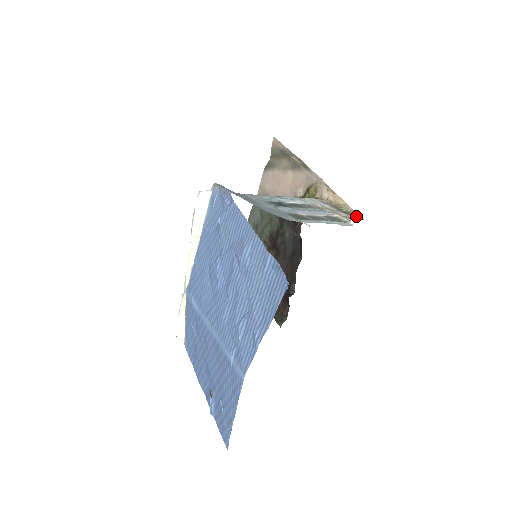
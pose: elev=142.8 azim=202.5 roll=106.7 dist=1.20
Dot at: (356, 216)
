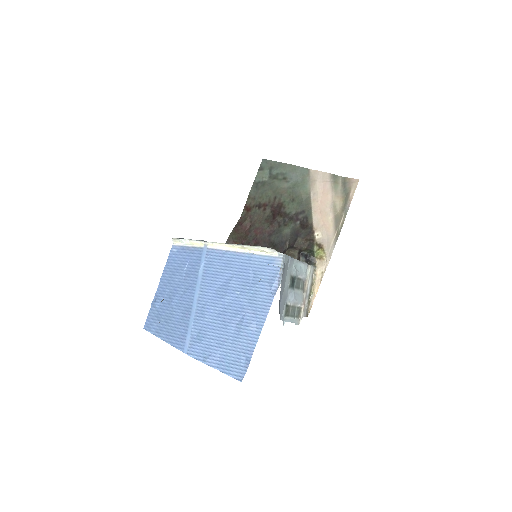
Dot at: (309, 310)
